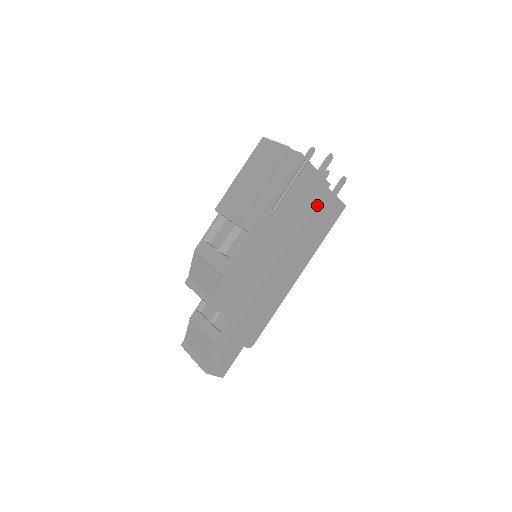
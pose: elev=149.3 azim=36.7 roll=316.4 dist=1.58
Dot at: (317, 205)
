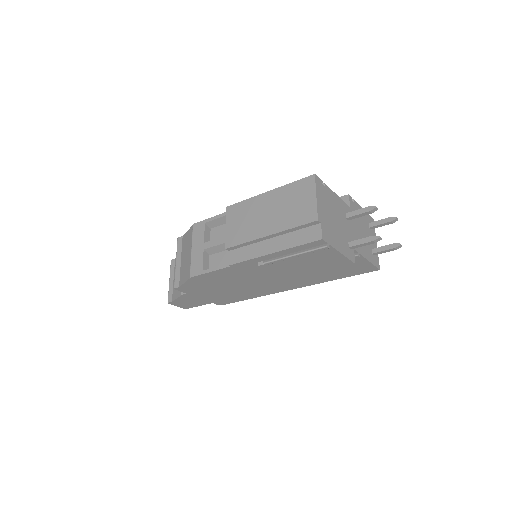
Dot at: occluded
